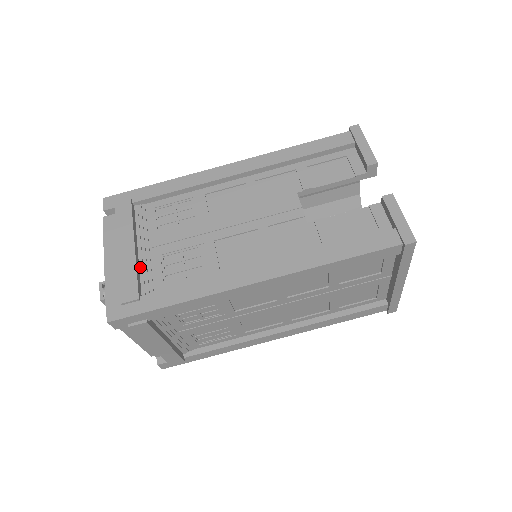
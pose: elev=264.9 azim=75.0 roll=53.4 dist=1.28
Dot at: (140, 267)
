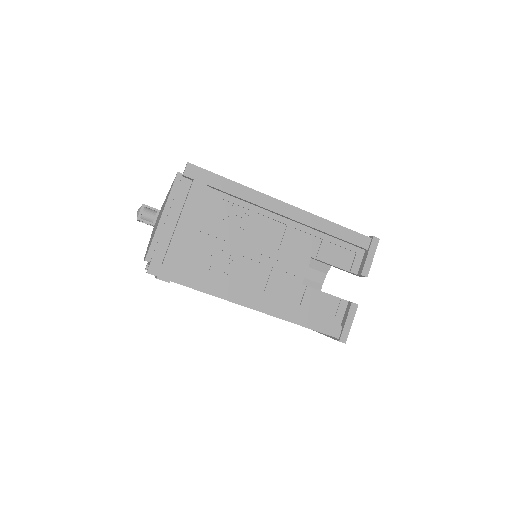
Dot at: (186, 243)
